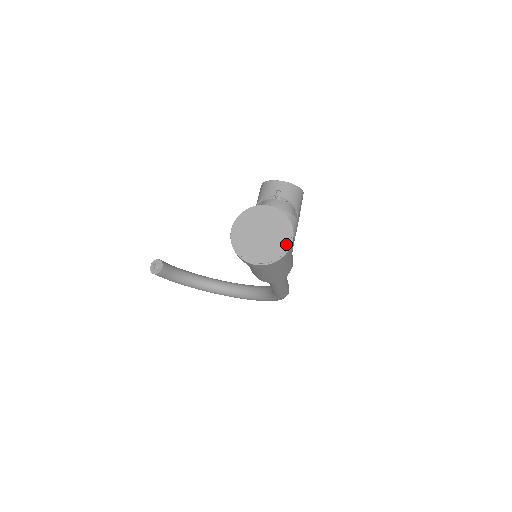
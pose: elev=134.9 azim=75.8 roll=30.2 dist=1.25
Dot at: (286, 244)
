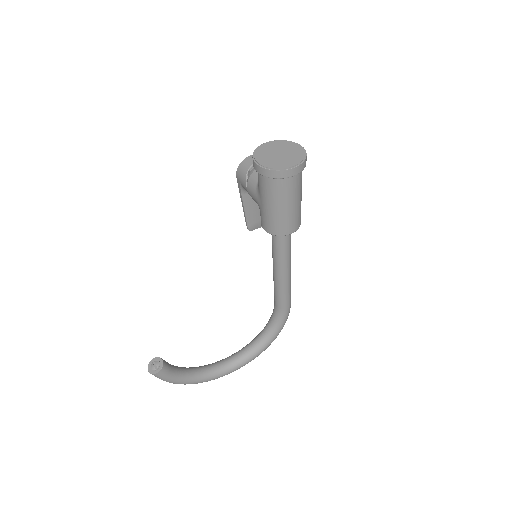
Dot at: (301, 150)
